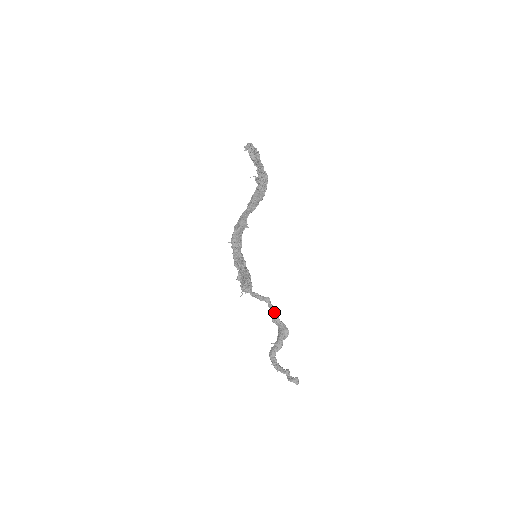
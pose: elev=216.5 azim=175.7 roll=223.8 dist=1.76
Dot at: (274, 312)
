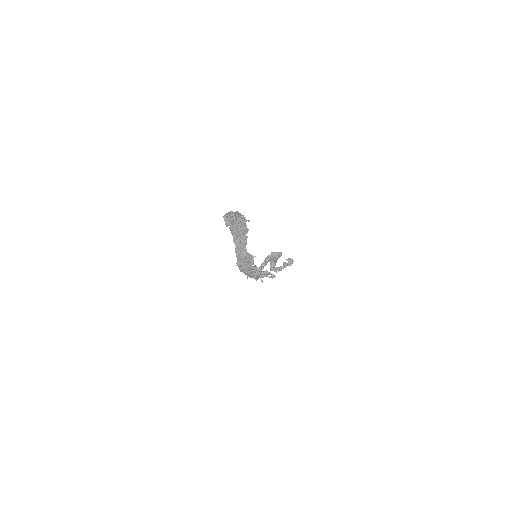
Dot at: occluded
